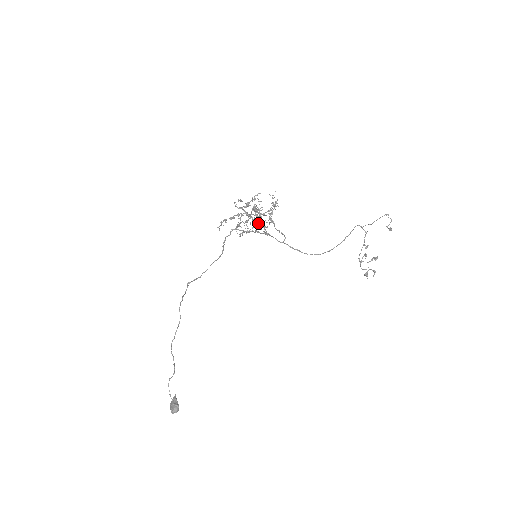
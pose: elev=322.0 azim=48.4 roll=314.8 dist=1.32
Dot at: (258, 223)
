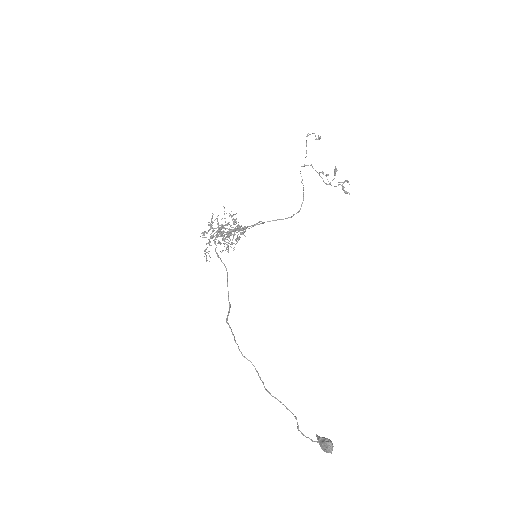
Dot at: occluded
